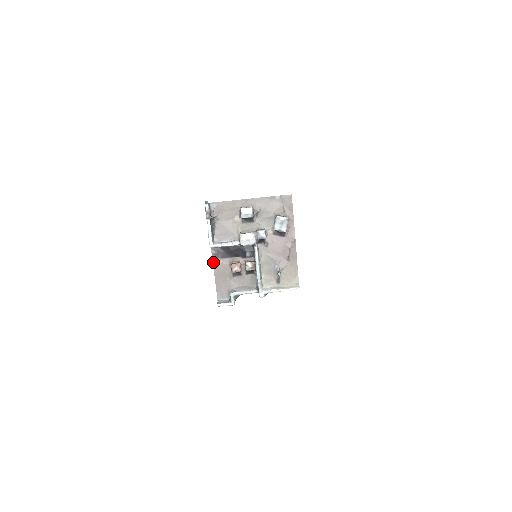
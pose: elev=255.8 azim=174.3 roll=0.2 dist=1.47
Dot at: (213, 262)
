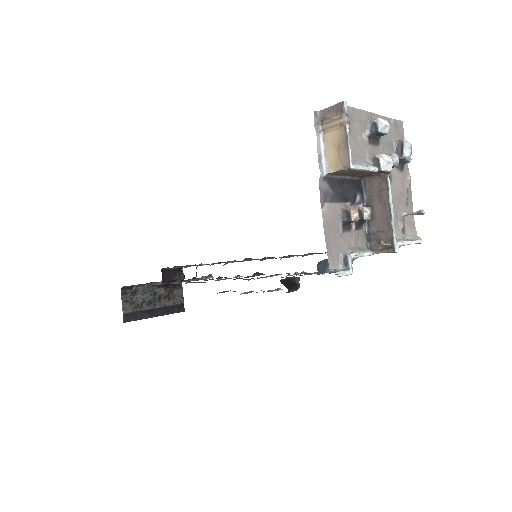
Dot at: (321, 207)
